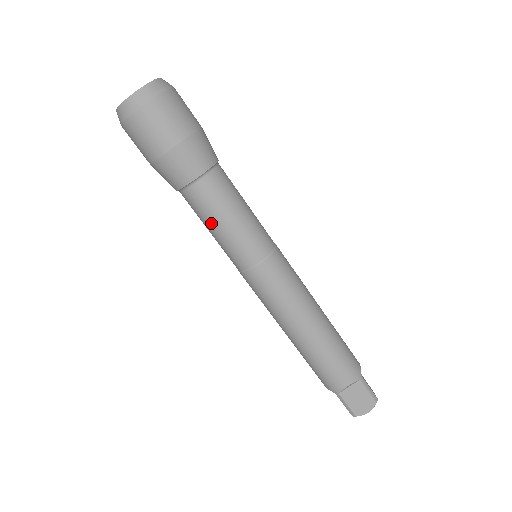
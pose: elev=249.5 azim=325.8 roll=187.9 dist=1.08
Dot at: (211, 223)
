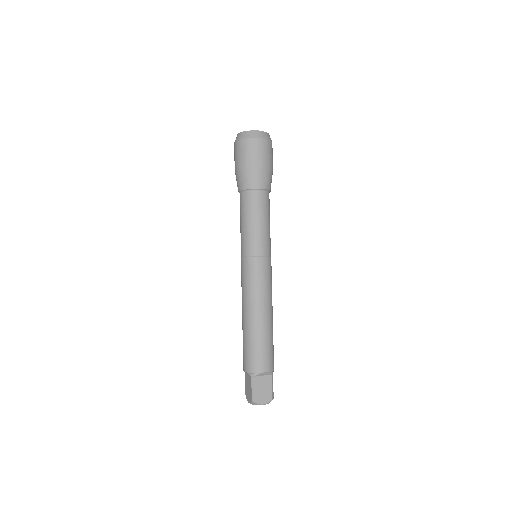
Dot at: (250, 217)
